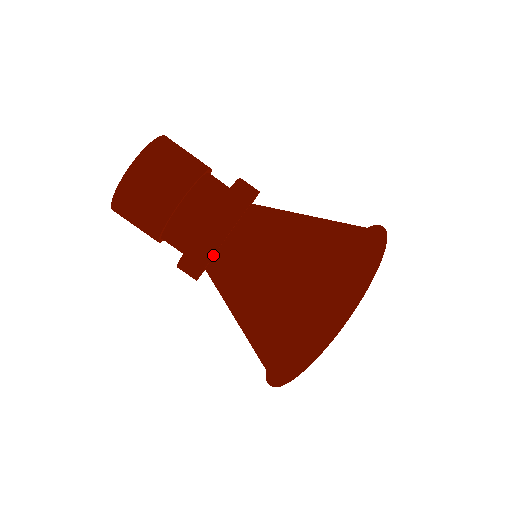
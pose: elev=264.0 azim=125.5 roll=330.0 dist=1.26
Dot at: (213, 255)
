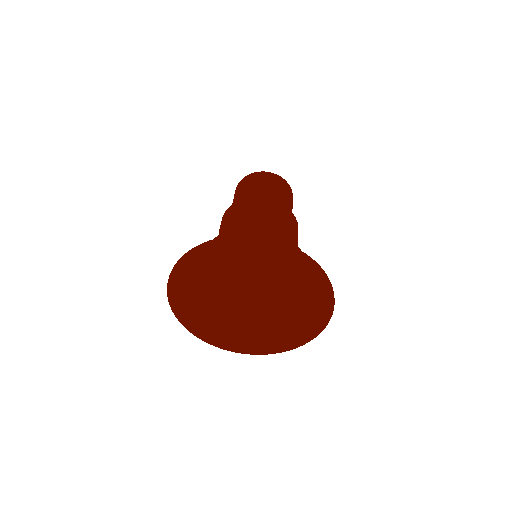
Dot at: (229, 215)
